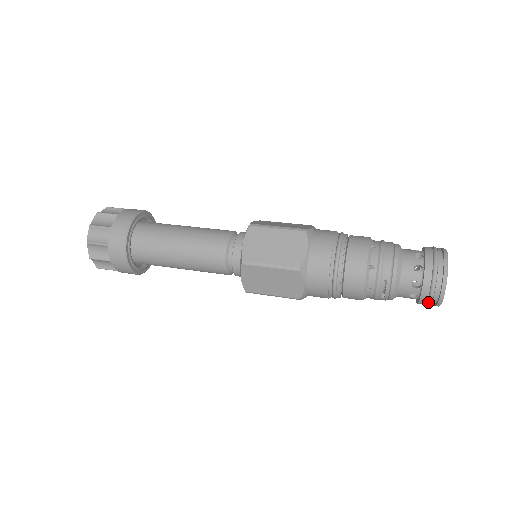
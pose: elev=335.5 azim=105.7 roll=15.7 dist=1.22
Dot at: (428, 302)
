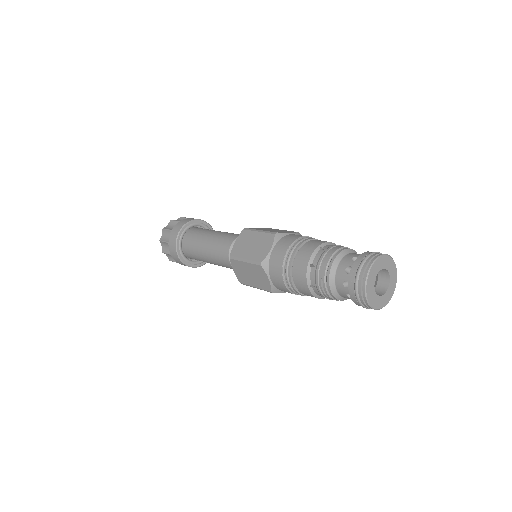
Dot at: (358, 302)
